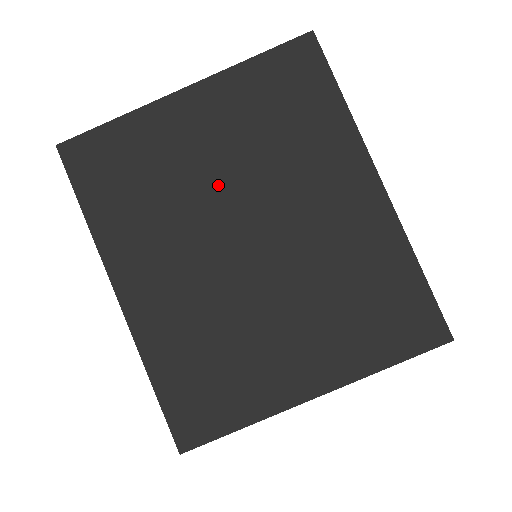
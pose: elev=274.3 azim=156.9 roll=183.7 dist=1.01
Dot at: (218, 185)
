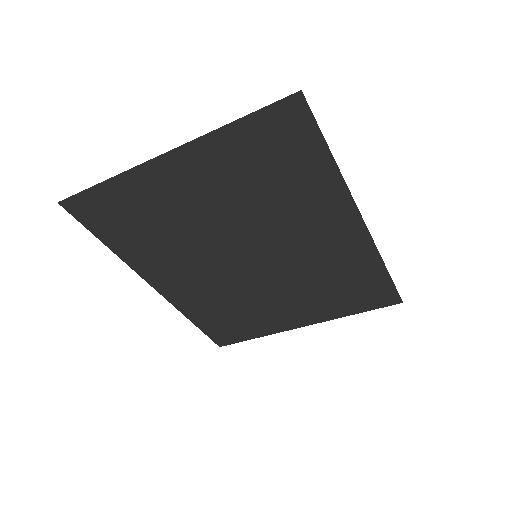
Dot at: (217, 227)
